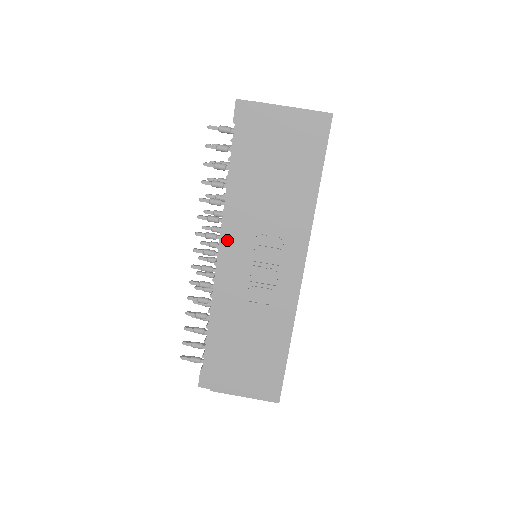
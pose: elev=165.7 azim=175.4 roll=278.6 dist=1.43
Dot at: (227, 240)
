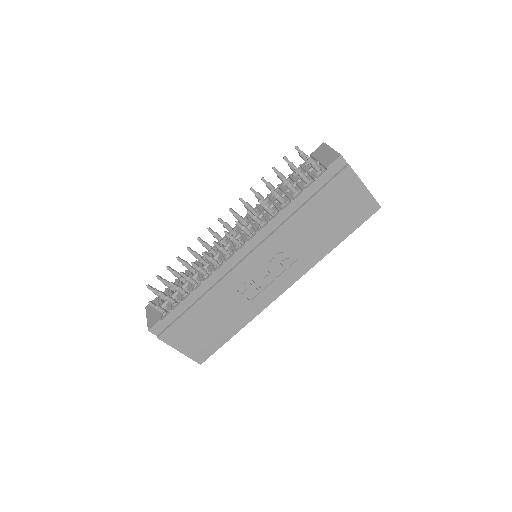
Dot at: (257, 241)
